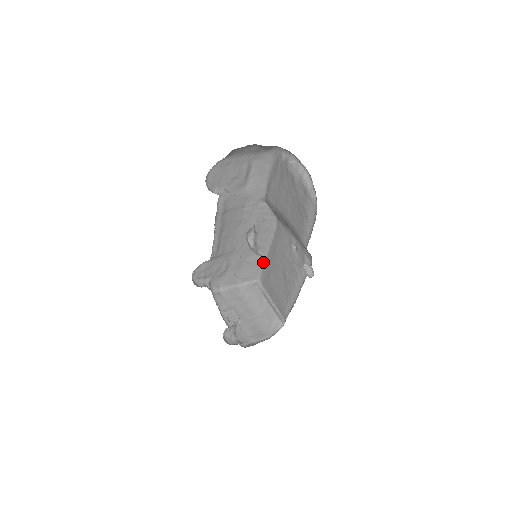
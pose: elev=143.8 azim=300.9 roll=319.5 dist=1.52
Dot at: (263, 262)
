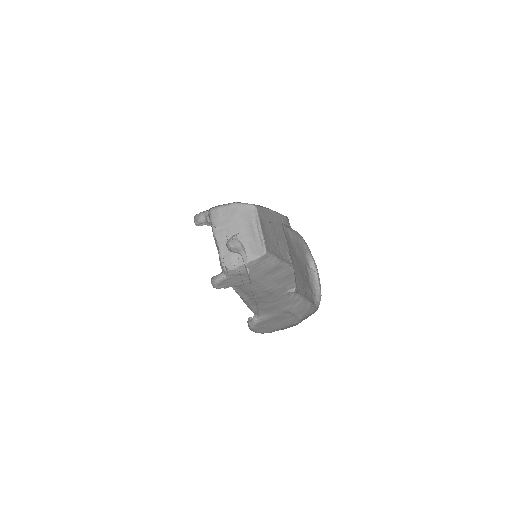
Dot at: (264, 207)
